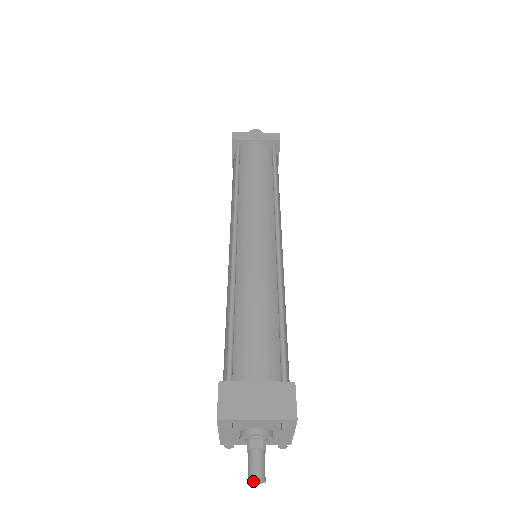
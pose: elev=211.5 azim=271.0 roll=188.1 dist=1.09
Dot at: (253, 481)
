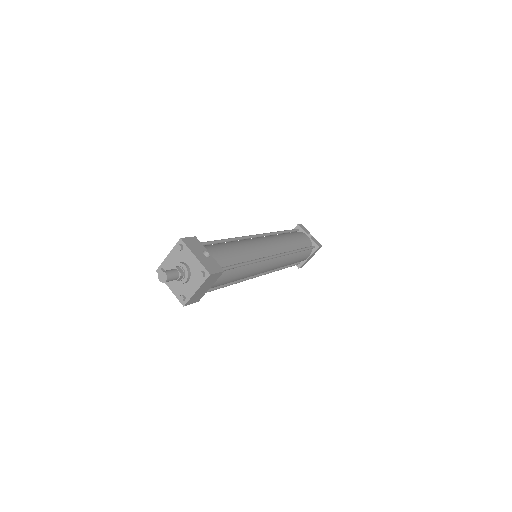
Dot at: (161, 278)
